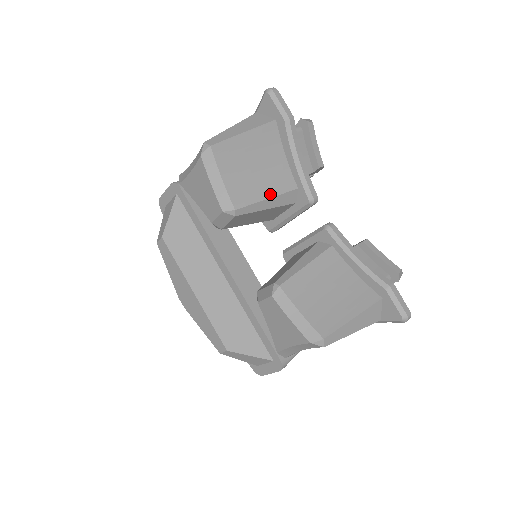
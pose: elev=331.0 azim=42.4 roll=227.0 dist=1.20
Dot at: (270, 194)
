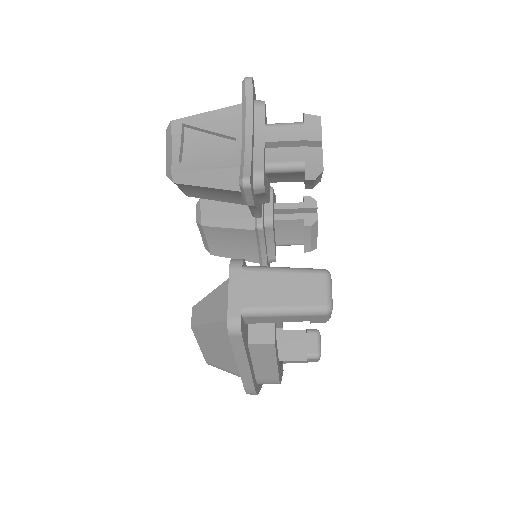
Dot at: occluded
